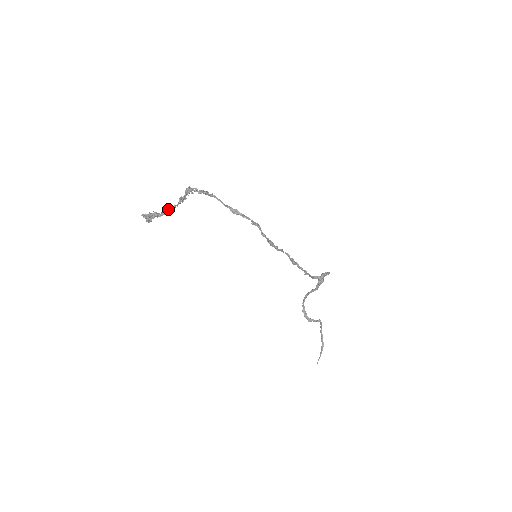
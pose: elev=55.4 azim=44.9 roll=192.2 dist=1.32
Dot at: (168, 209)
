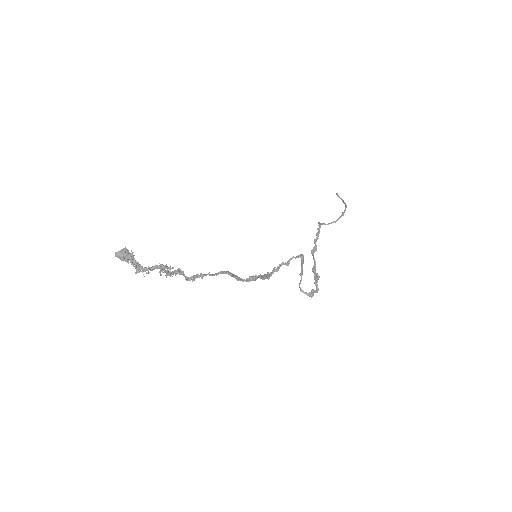
Dot at: (142, 272)
